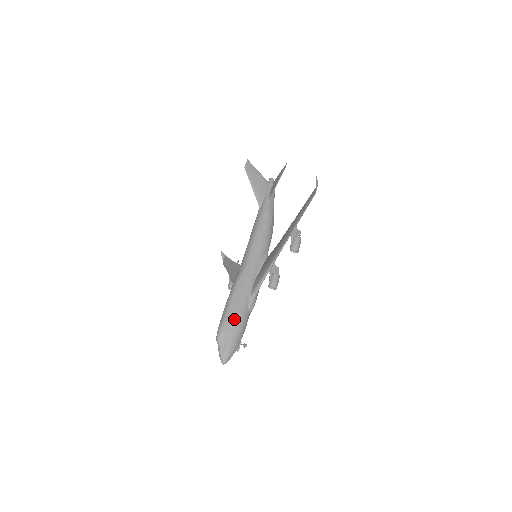
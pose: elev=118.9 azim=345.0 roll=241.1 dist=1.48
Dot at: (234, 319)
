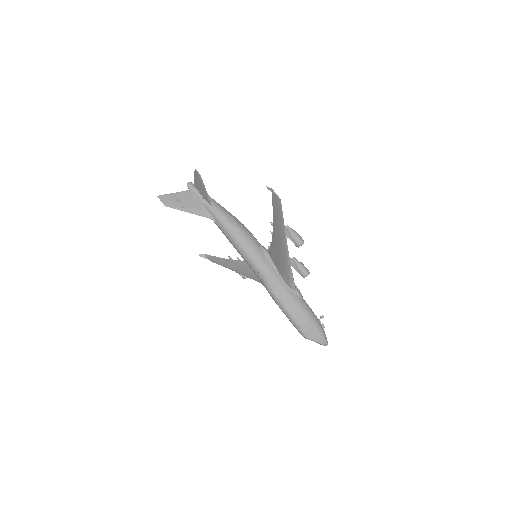
Dot at: (303, 317)
